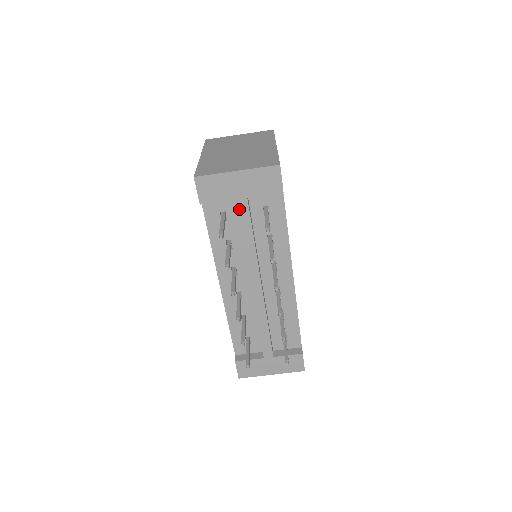
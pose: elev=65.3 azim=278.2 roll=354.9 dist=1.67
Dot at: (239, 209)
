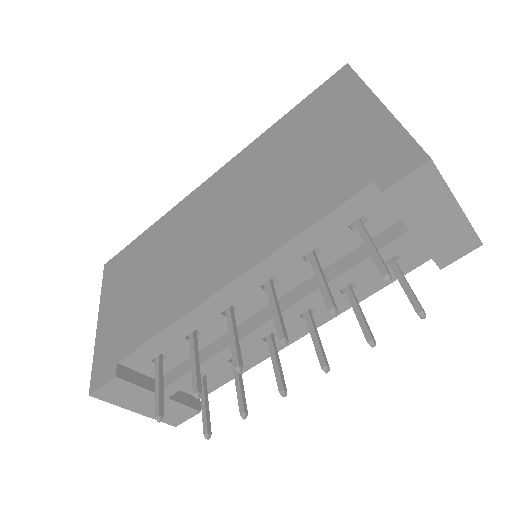
Dot at: (395, 241)
